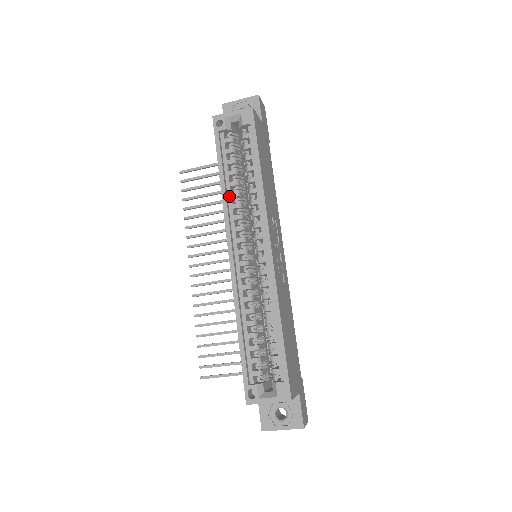
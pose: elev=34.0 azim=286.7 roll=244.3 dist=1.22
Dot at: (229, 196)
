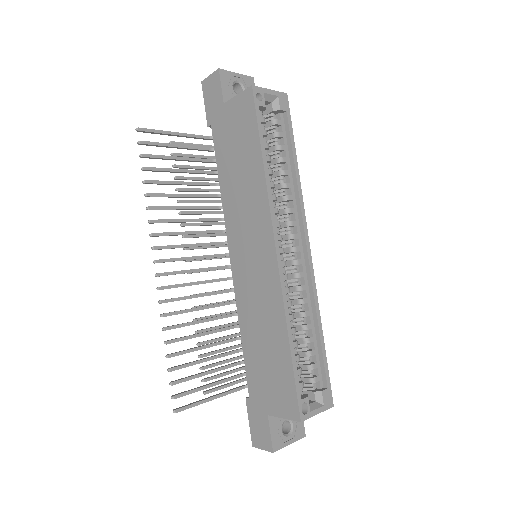
Dot at: (268, 185)
